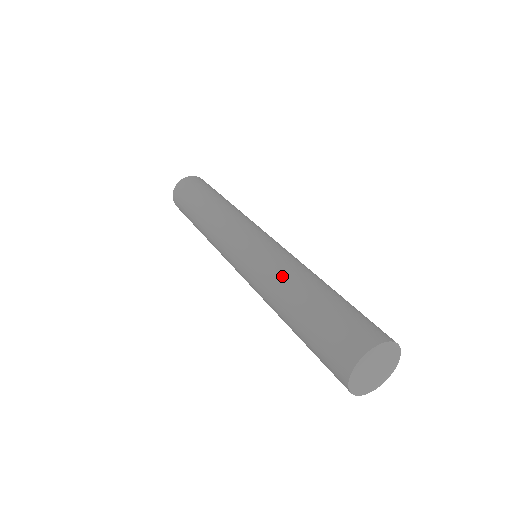
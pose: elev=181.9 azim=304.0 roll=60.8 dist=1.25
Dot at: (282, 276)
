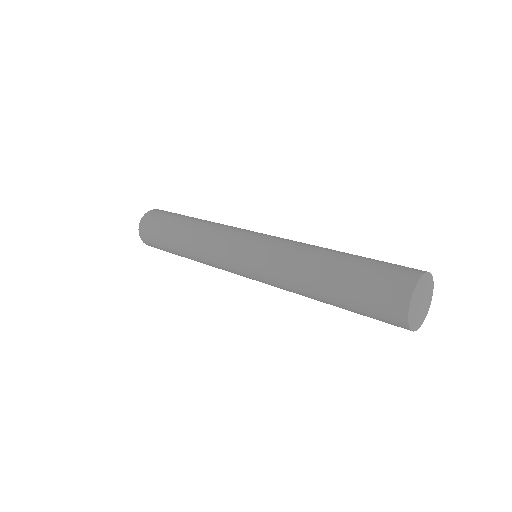
Dot at: (307, 249)
